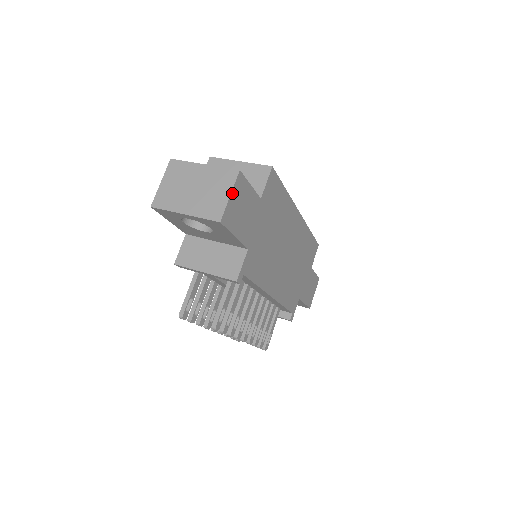
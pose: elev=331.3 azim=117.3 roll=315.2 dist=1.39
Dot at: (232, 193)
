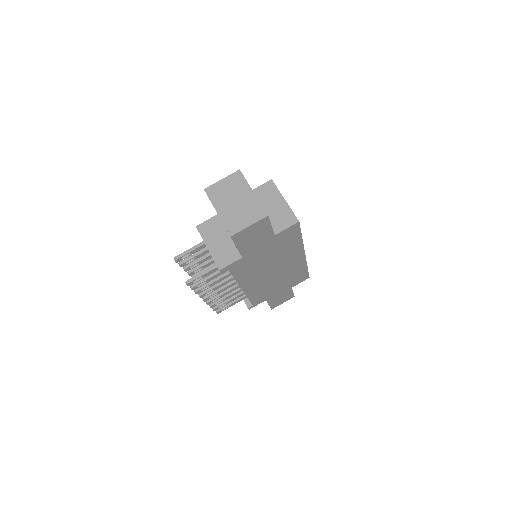
Dot at: (252, 225)
